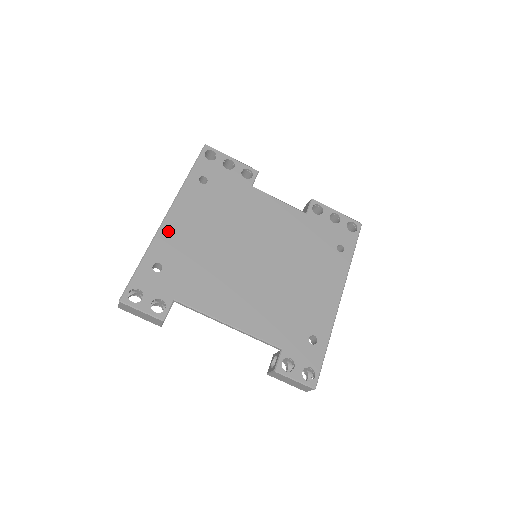
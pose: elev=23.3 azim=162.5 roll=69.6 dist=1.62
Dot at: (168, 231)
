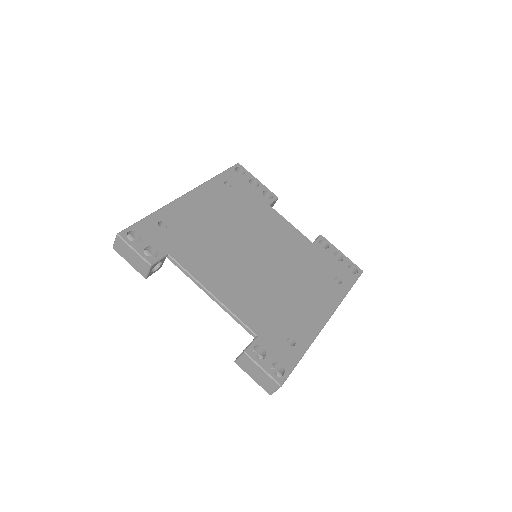
Dot at: (183, 204)
